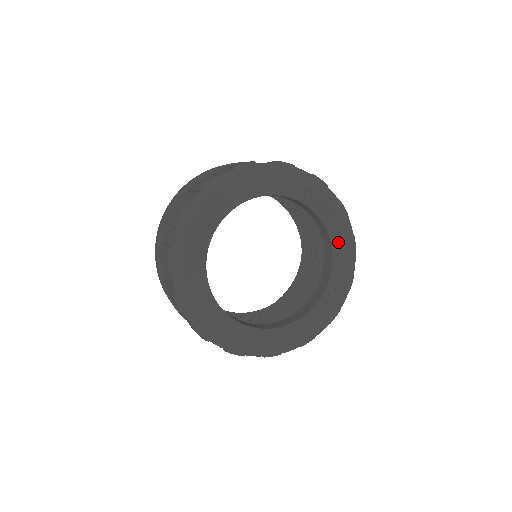
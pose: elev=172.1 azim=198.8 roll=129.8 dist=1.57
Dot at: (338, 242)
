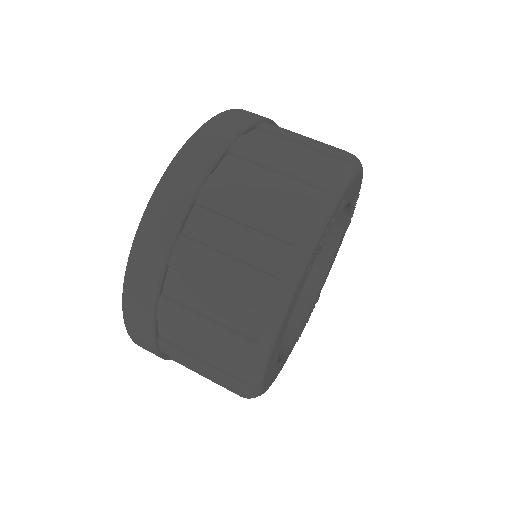
Dot at: (337, 251)
